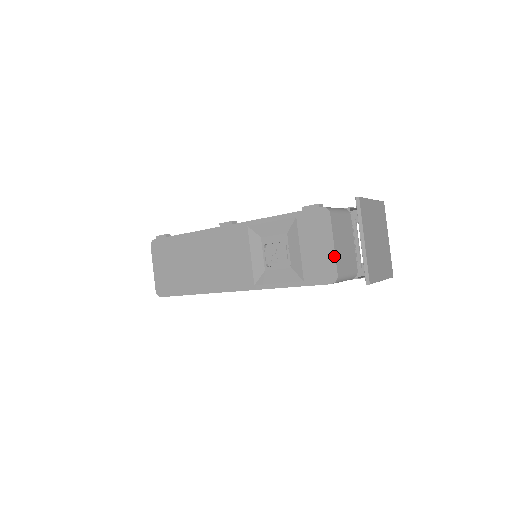
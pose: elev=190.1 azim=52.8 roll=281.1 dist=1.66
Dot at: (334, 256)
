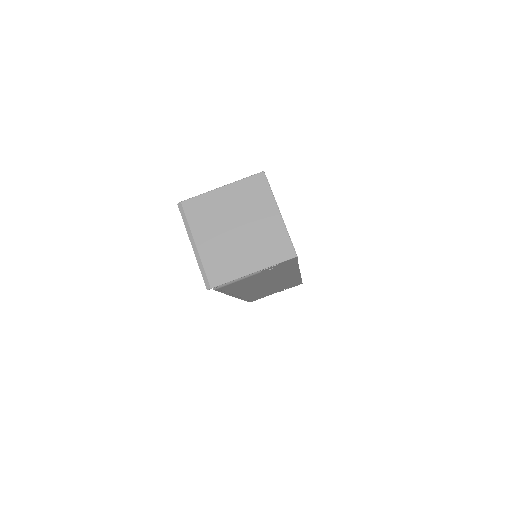
Dot at: occluded
